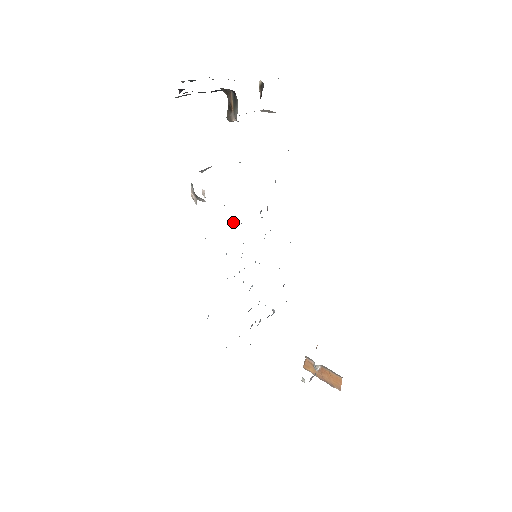
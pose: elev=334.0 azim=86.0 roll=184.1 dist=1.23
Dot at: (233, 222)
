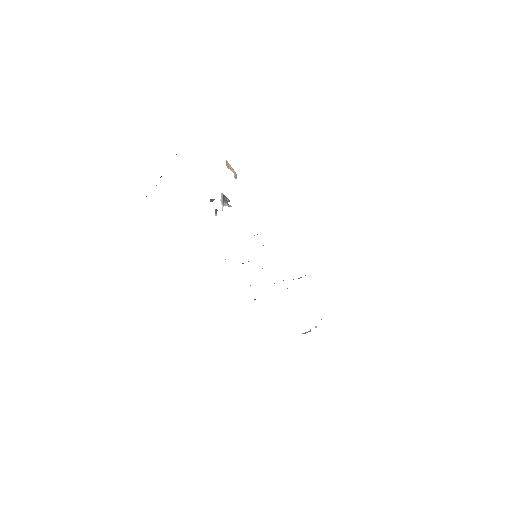
Dot at: occluded
